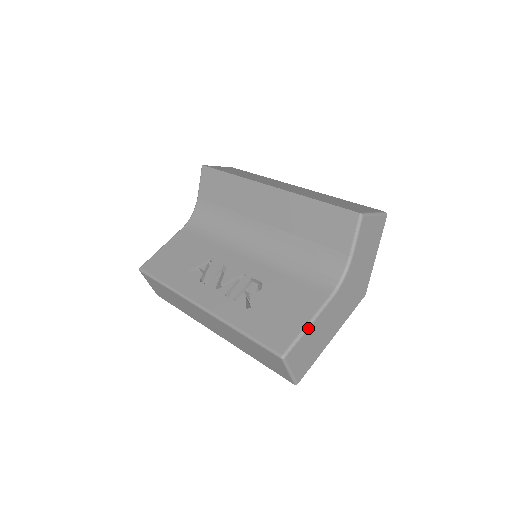
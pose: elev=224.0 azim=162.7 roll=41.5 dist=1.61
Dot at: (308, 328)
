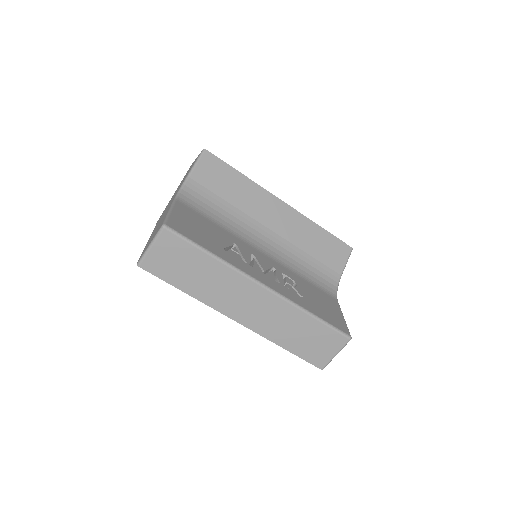
Dot at: occluded
